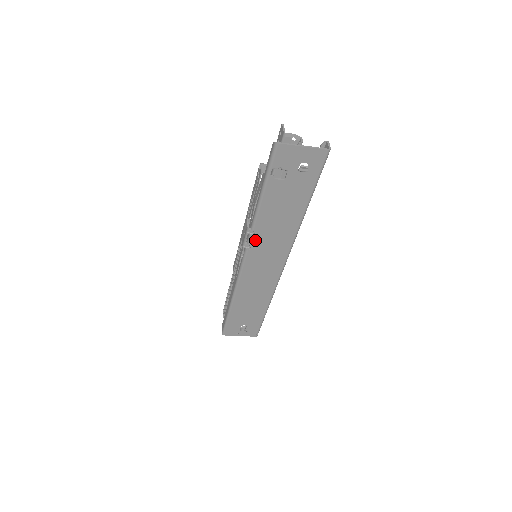
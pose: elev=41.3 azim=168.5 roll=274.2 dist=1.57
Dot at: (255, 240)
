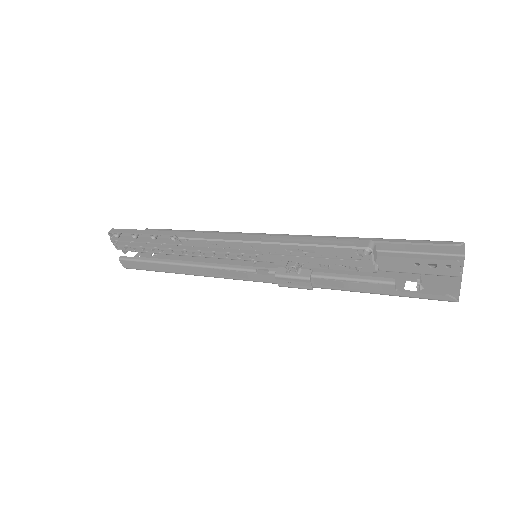
Dot at: occluded
